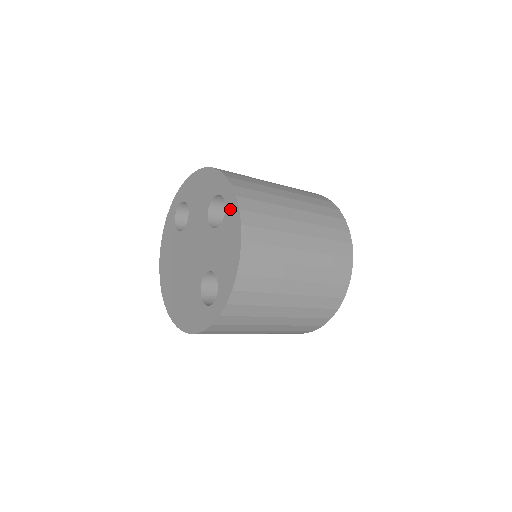
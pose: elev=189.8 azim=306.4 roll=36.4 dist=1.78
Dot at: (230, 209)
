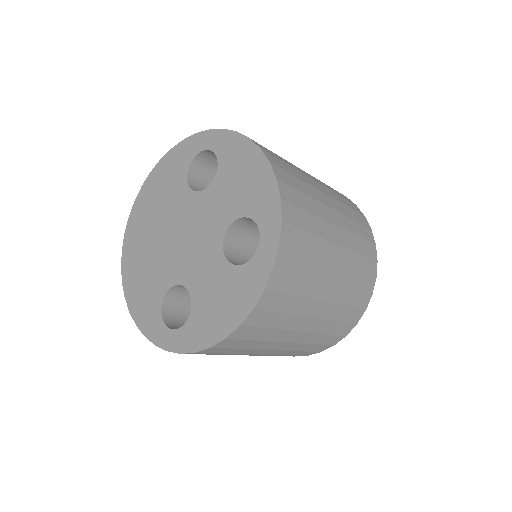
Dot at: (256, 269)
